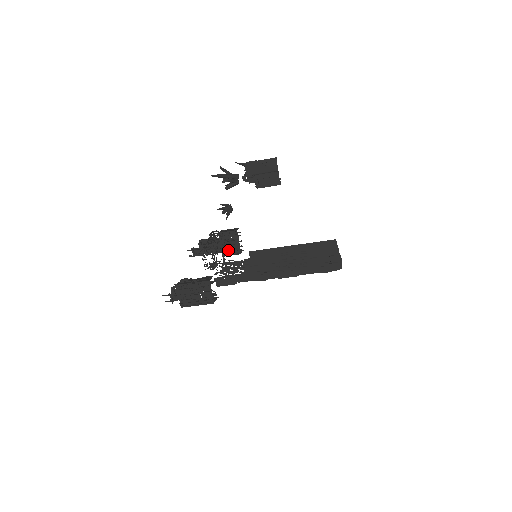
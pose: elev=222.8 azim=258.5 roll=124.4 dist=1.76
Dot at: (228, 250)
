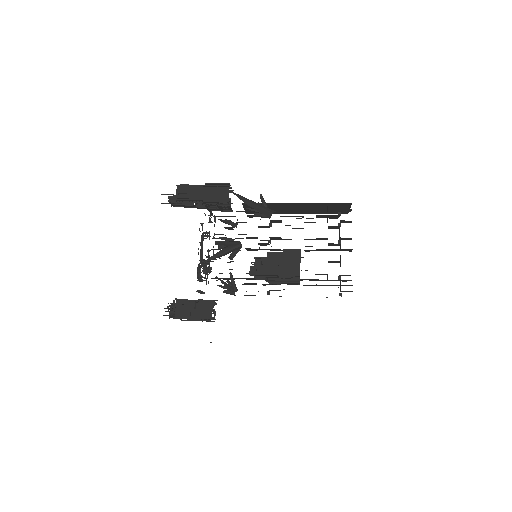
Dot at: (216, 209)
